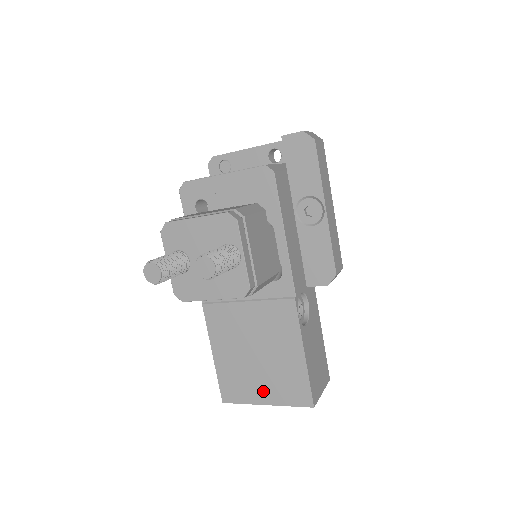
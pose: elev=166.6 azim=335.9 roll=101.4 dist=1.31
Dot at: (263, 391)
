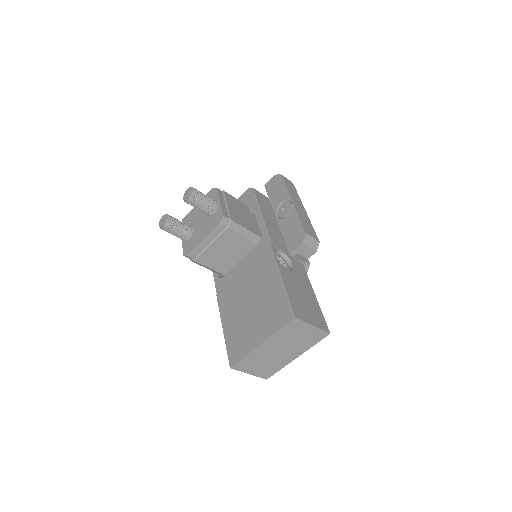
Dot at: (258, 332)
